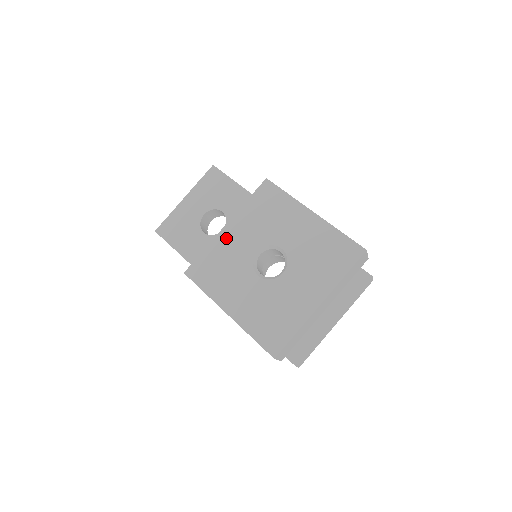
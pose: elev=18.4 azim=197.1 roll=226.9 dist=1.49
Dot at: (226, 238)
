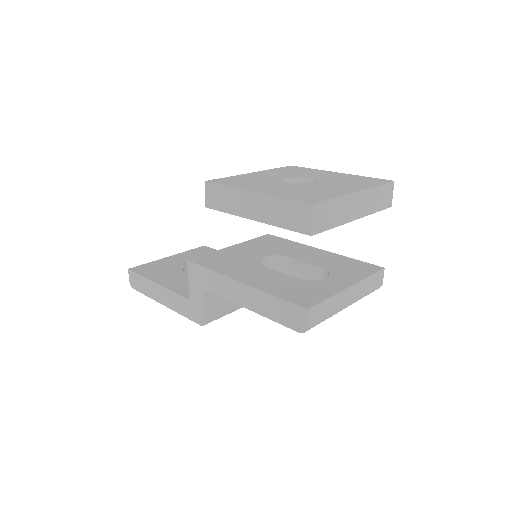
Dot at: (253, 175)
